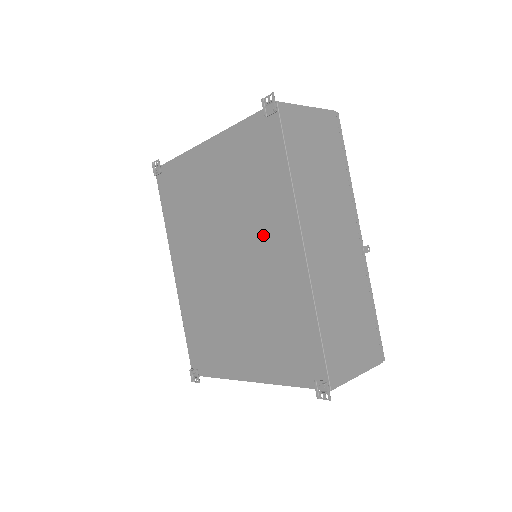
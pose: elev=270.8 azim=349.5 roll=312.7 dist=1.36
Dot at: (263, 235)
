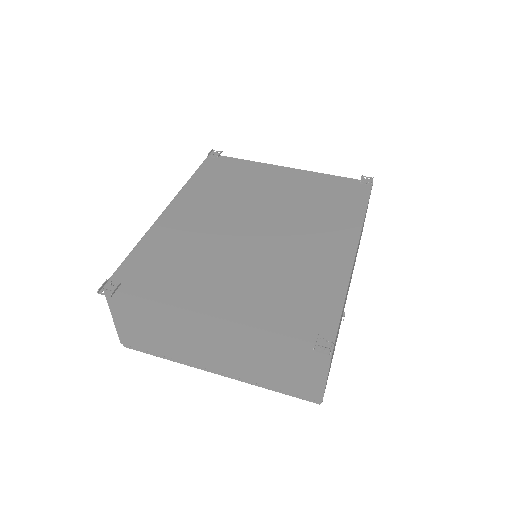
Dot at: (315, 229)
